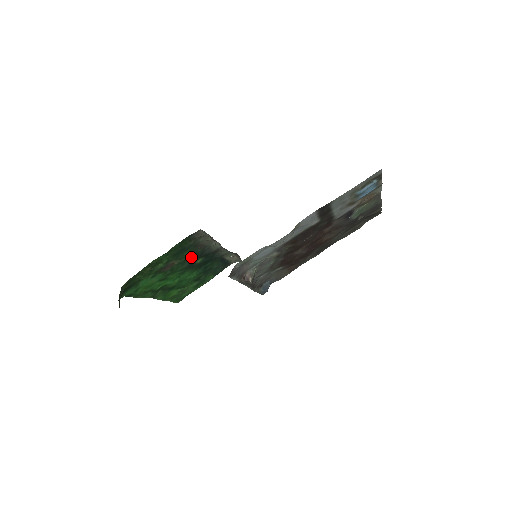
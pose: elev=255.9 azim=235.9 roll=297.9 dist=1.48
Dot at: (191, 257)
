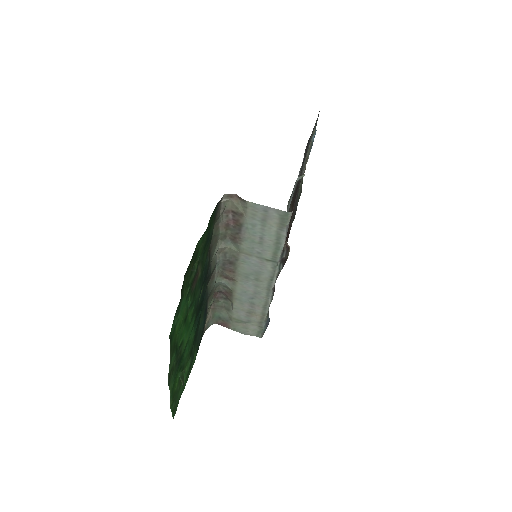
Dot at: (202, 274)
